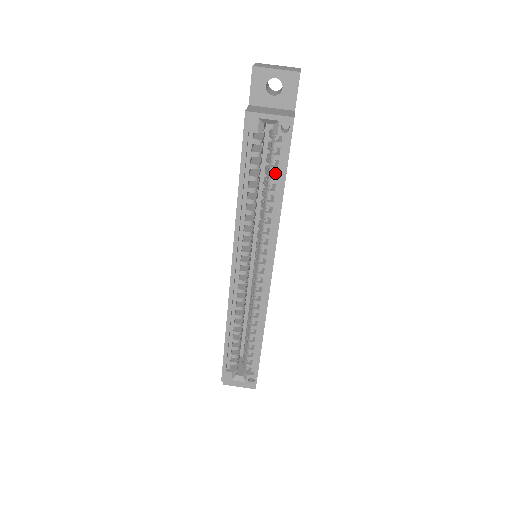
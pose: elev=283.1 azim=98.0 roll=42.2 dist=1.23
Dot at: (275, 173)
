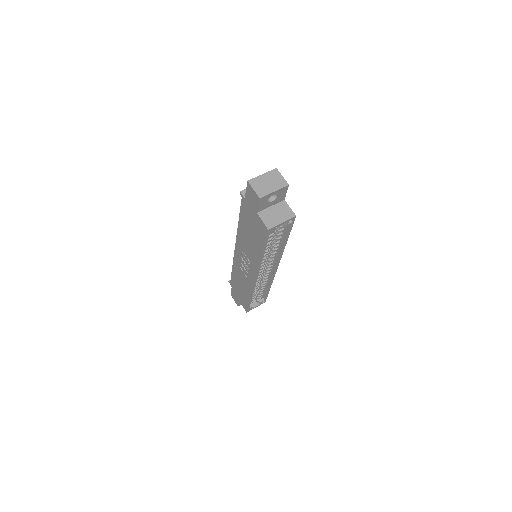
Dot at: occluded
